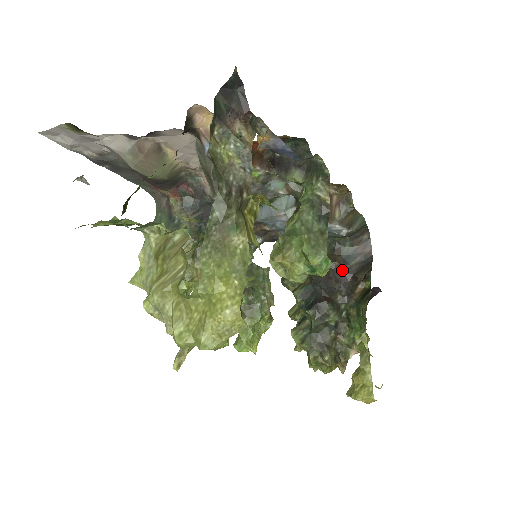
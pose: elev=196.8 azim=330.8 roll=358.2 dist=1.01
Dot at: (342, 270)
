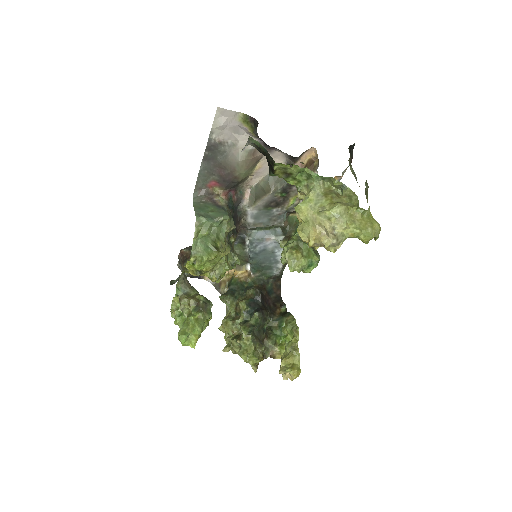
Dot at: (268, 298)
